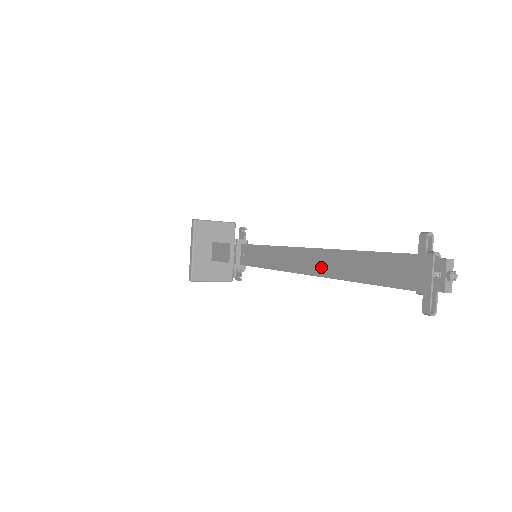
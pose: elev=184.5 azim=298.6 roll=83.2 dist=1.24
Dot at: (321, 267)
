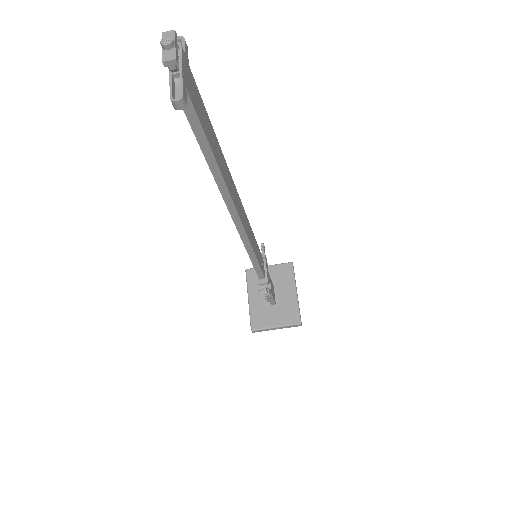
Dot at: occluded
